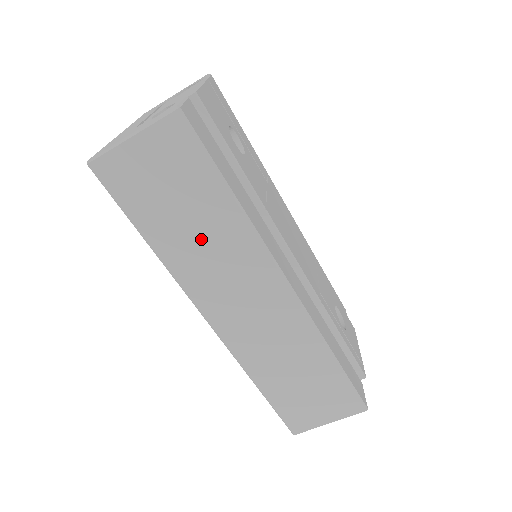
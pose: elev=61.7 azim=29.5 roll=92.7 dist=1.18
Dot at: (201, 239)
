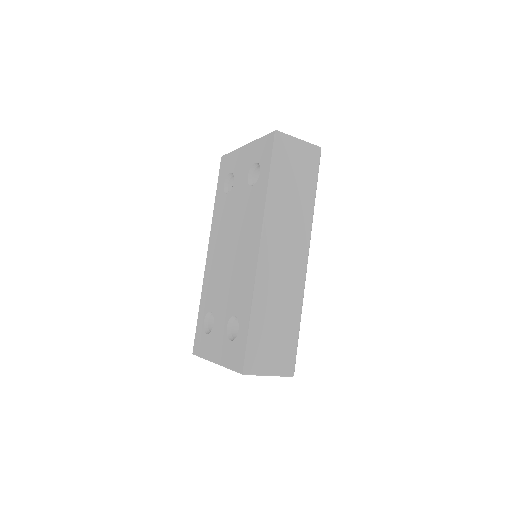
Dot at: (291, 202)
